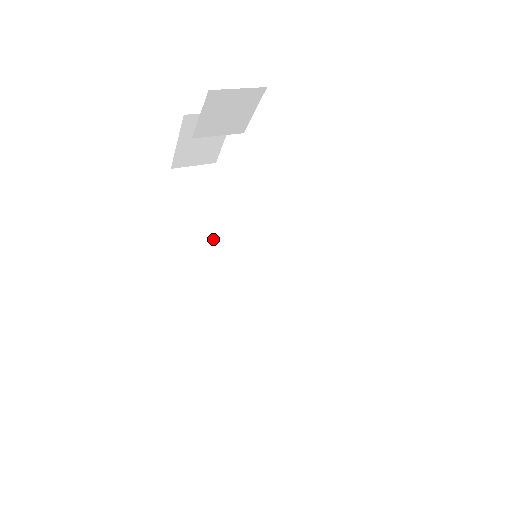
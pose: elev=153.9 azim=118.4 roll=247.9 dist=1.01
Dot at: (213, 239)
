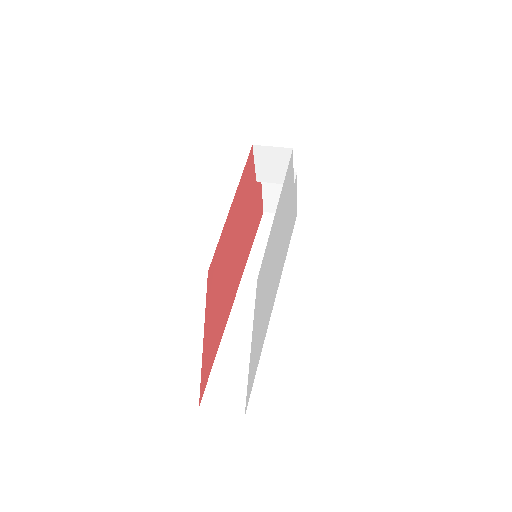
Dot at: (261, 256)
